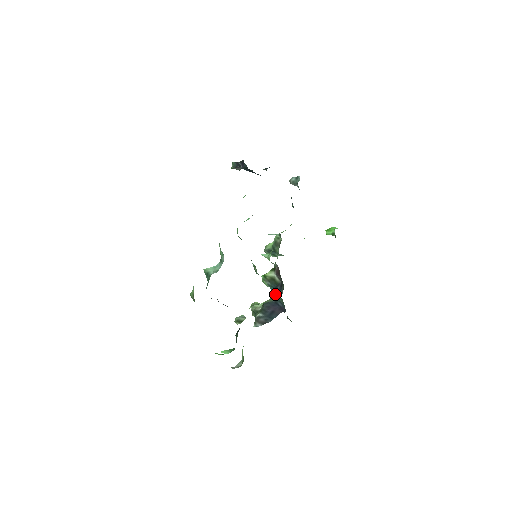
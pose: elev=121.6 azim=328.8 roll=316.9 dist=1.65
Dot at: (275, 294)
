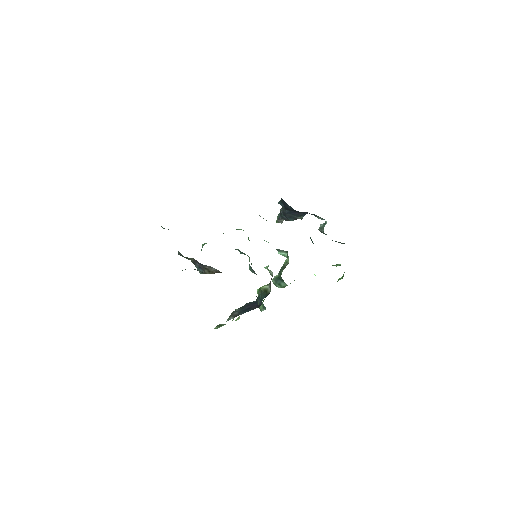
Dot at: occluded
